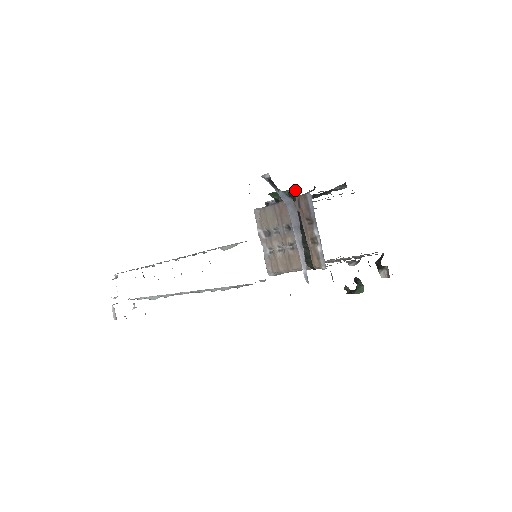
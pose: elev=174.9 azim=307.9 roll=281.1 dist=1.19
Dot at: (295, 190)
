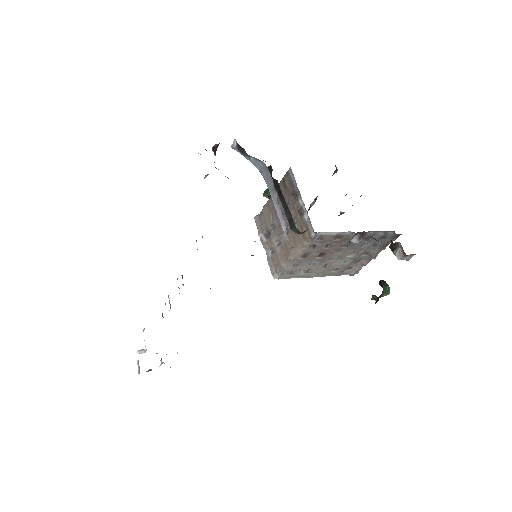
Dot at: occluded
